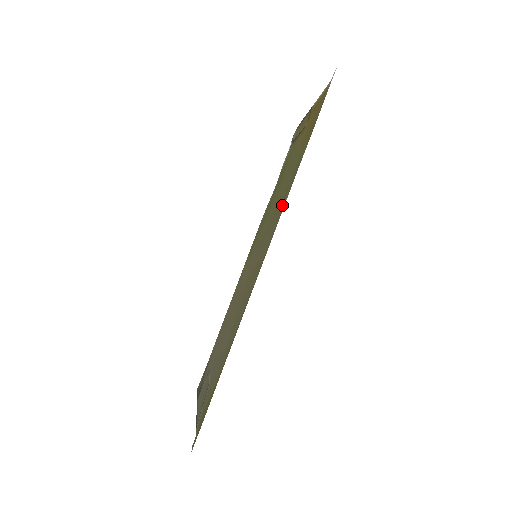
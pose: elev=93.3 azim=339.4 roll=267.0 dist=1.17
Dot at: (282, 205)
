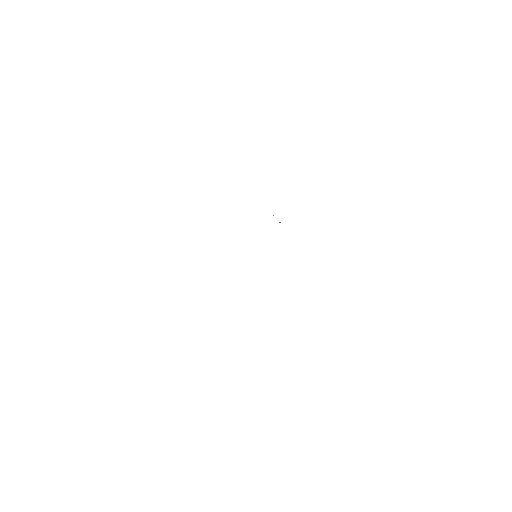
Dot at: occluded
